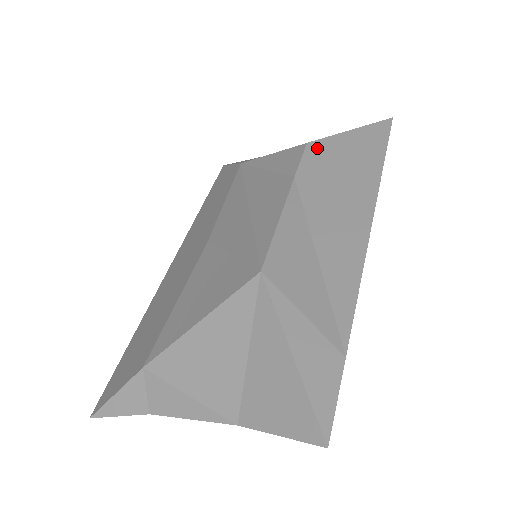
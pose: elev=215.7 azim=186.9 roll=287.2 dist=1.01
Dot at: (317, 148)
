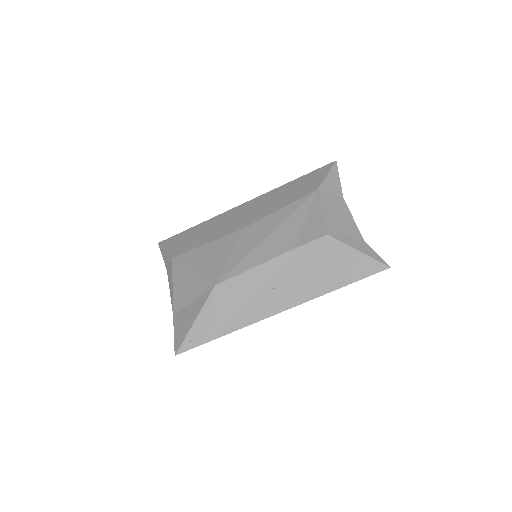
Dot at: (326, 243)
